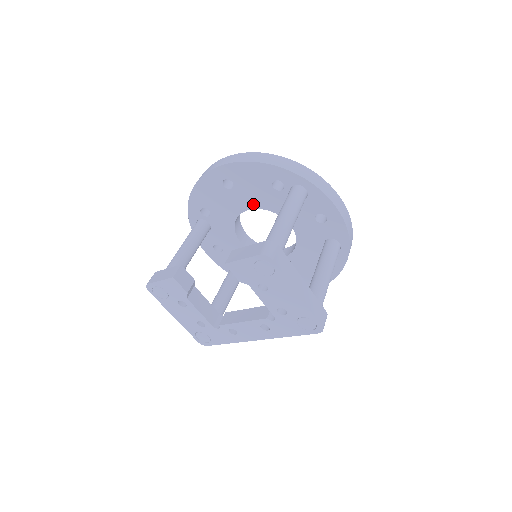
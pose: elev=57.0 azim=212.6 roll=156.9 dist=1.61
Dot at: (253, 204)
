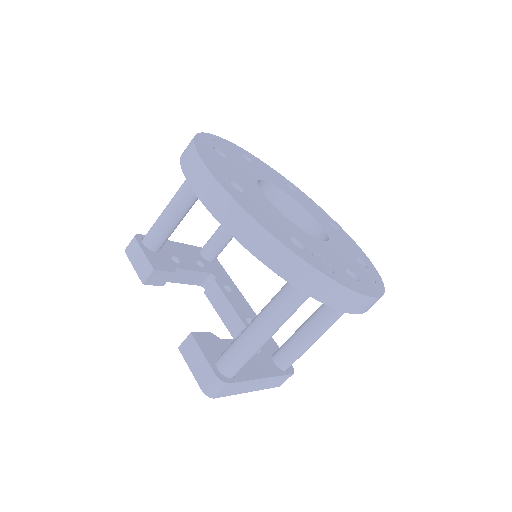
Dot at: occluded
